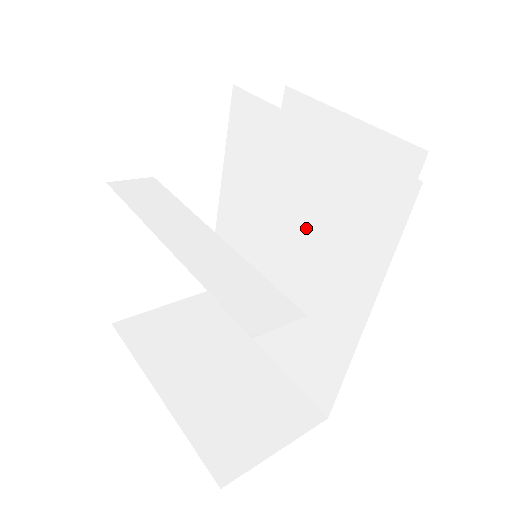
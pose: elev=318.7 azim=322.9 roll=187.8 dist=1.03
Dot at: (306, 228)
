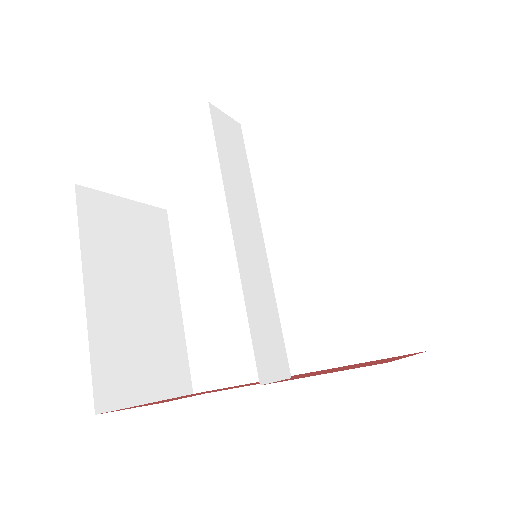
Dot at: (312, 276)
